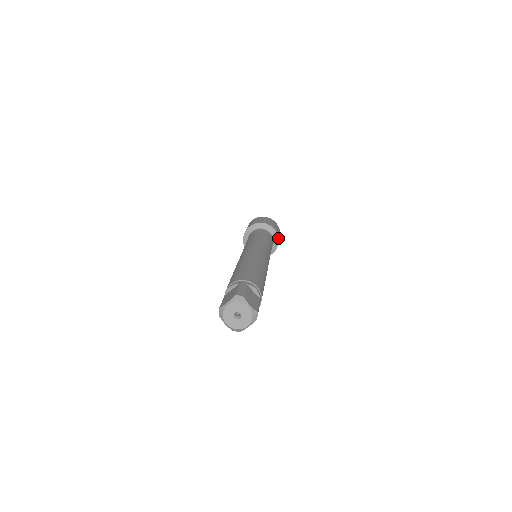
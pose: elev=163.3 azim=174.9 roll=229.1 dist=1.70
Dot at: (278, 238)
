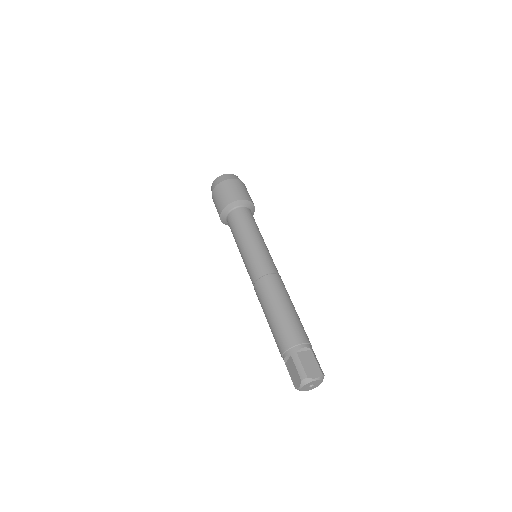
Dot at: (250, 202)
